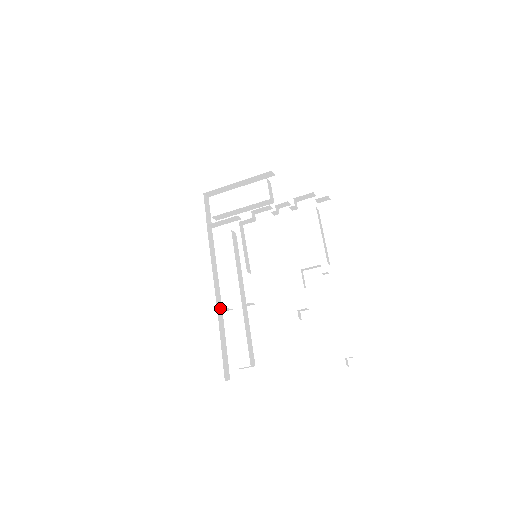
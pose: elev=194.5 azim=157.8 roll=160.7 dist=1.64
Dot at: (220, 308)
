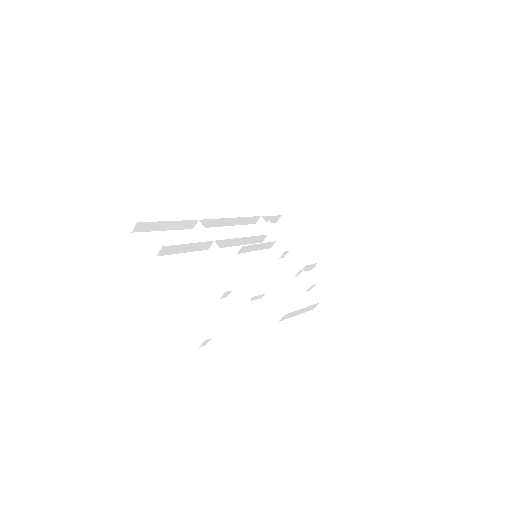
Dot at: occluded
